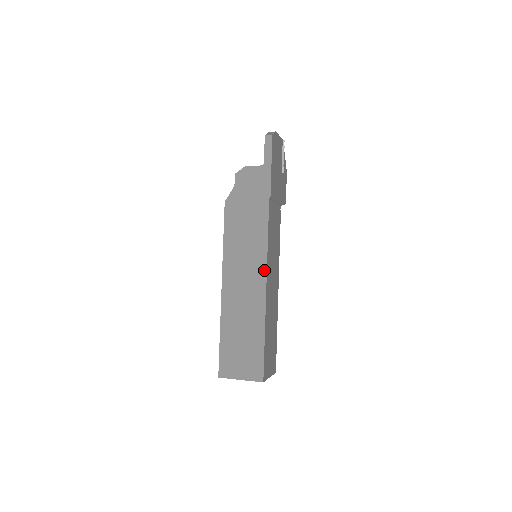
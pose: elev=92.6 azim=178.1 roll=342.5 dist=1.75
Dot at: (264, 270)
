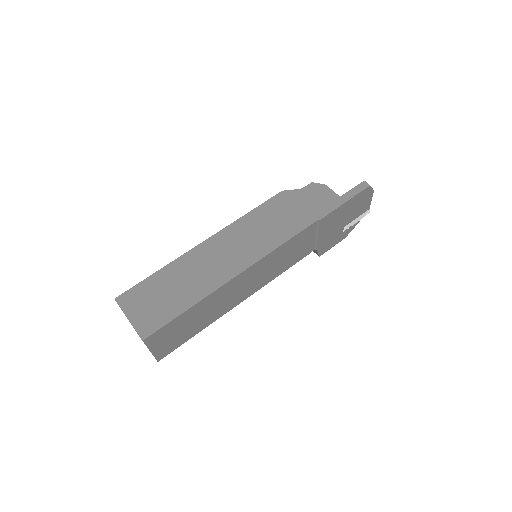
Dot at: (252, 261)
